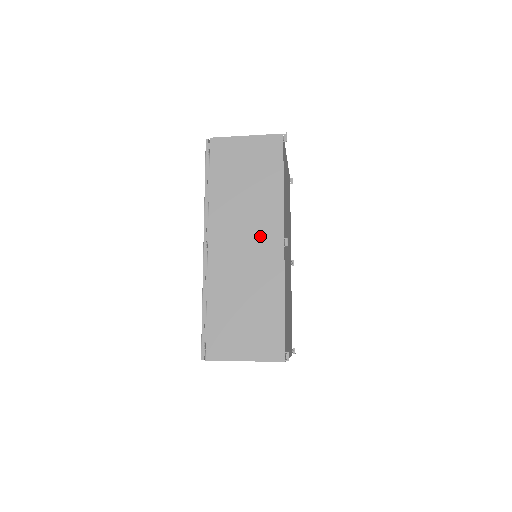
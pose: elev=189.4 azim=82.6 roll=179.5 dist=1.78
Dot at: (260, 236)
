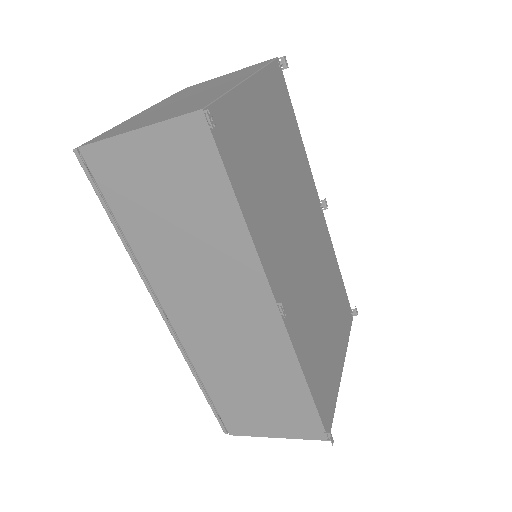
Dot at: (237, 302)
